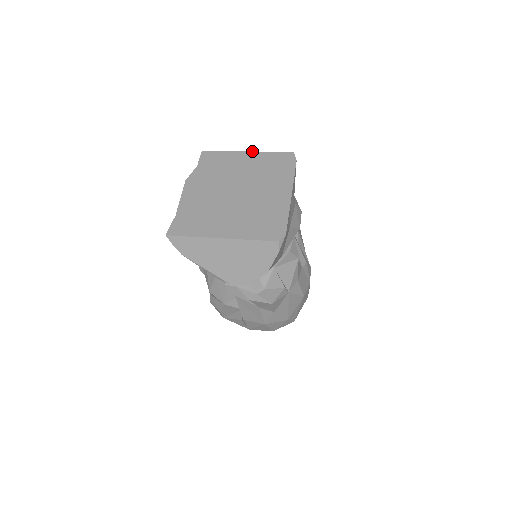
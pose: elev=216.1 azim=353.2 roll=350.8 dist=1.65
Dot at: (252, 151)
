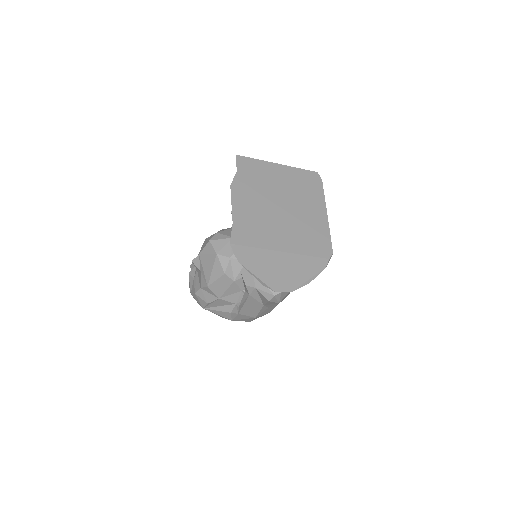
Dot at: occluded
